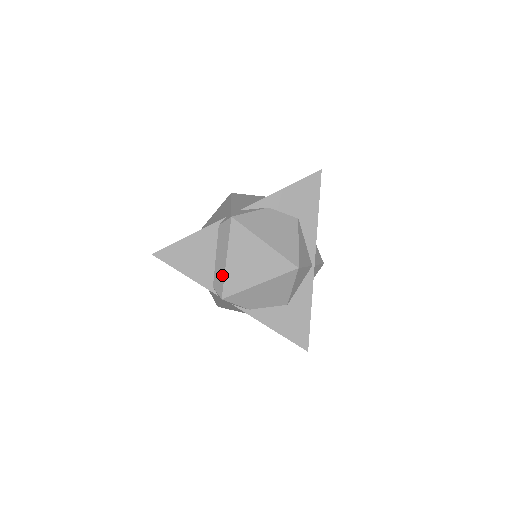
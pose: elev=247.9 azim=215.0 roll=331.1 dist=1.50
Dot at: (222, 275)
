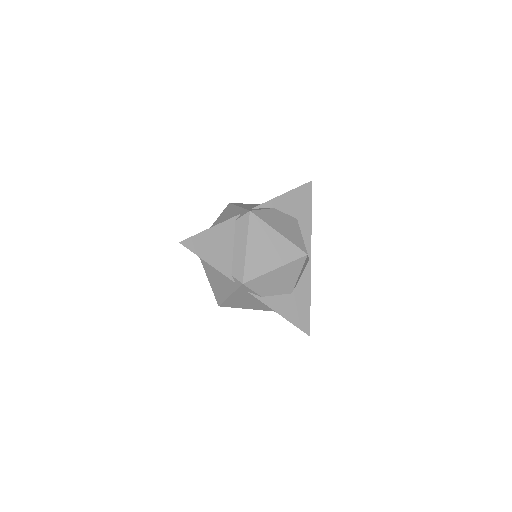
Dot at: (242, 262)
